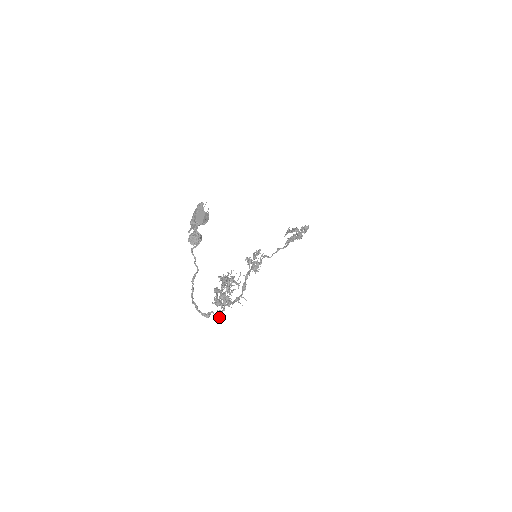
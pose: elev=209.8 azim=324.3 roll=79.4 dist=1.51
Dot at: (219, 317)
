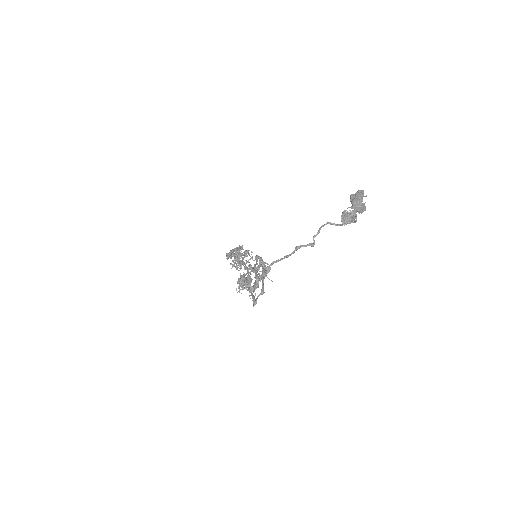
Dot at: (256, 299)
